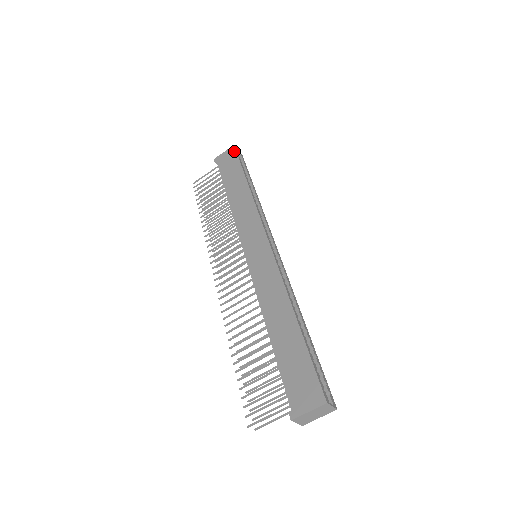
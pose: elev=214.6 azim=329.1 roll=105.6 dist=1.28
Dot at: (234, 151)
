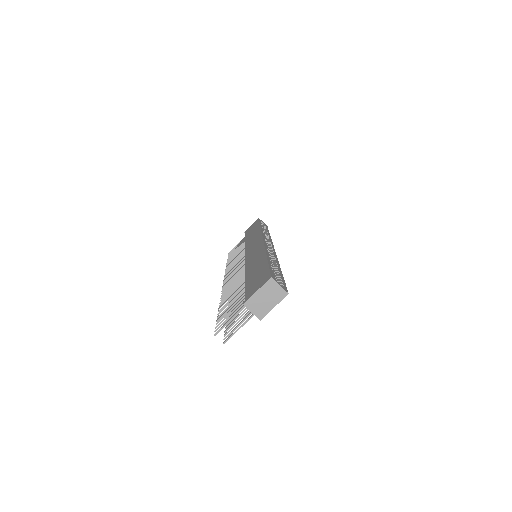
Dot at: (257, 220)
